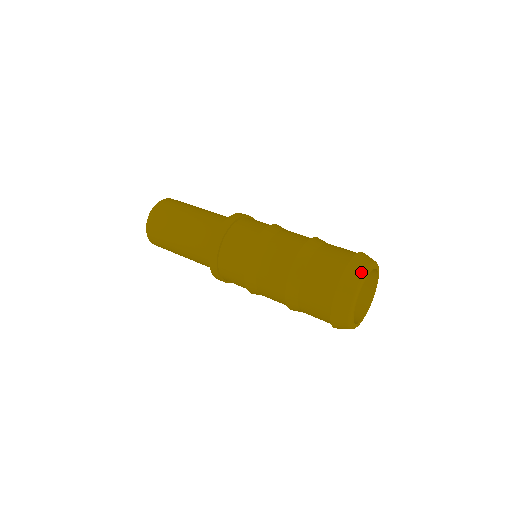
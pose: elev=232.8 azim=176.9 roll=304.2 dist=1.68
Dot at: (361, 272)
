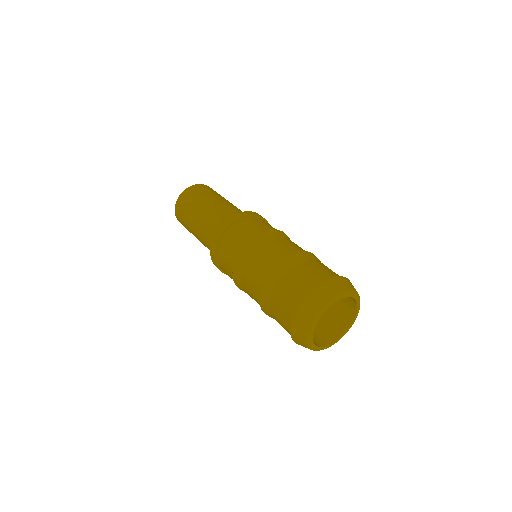
Dot at: (347, 287)
